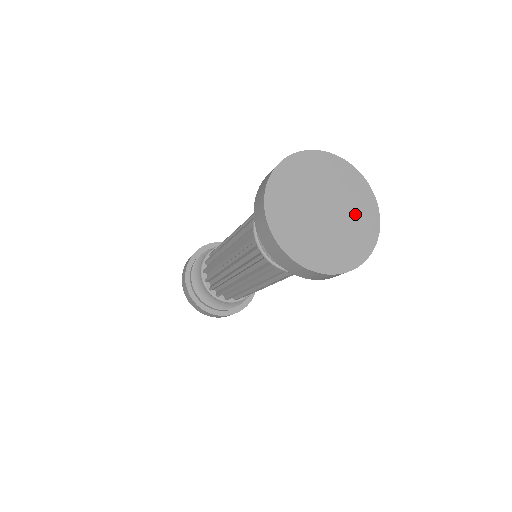
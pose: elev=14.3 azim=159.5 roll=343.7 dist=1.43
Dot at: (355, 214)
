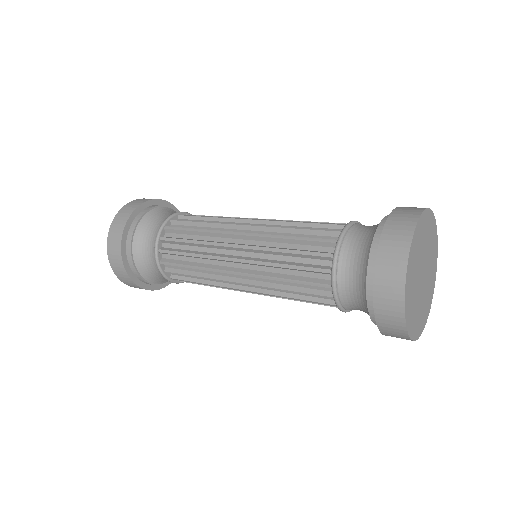
Dot at: (431, 250)
